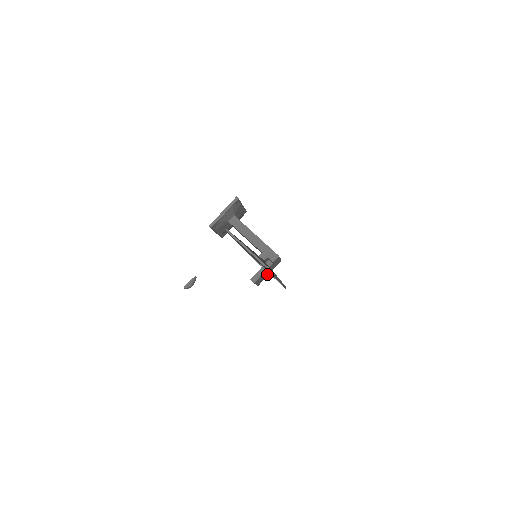
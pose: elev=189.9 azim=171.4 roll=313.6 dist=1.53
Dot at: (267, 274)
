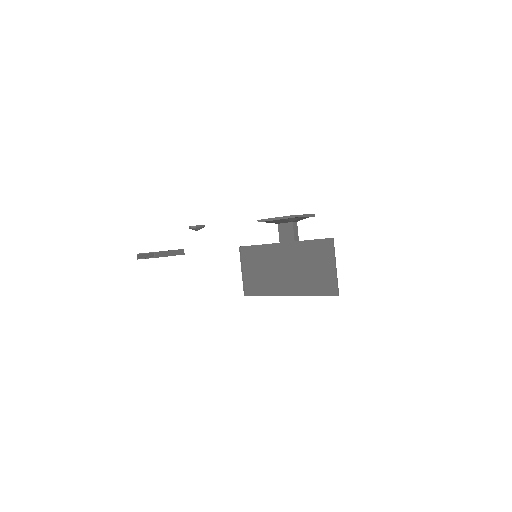
Dot at: occluded
